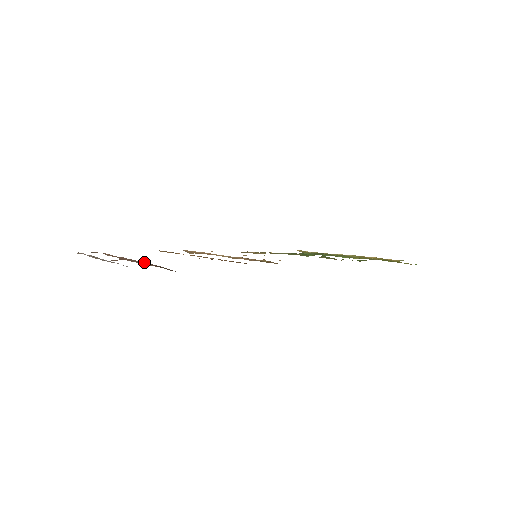
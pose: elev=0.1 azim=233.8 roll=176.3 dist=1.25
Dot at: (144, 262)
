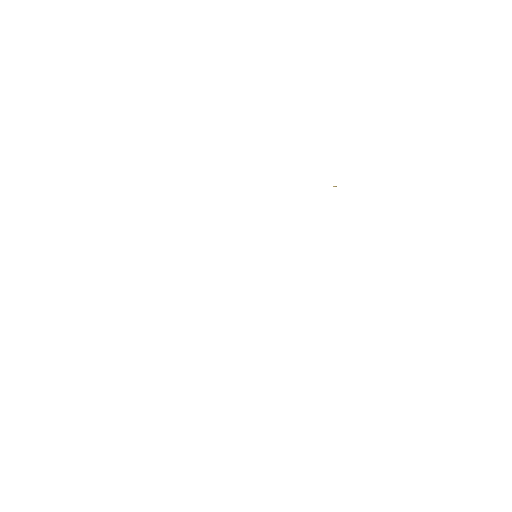
Dot at: occluded
